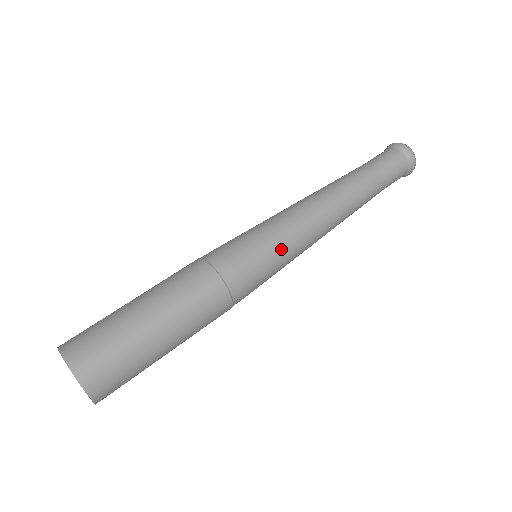
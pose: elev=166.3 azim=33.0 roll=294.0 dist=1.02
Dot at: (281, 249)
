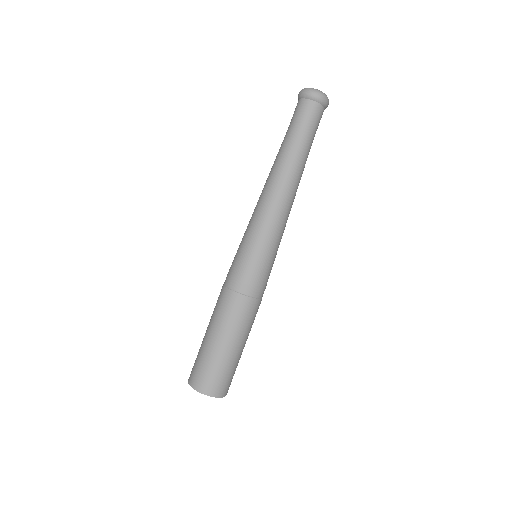
Dot at: (260, 246)
